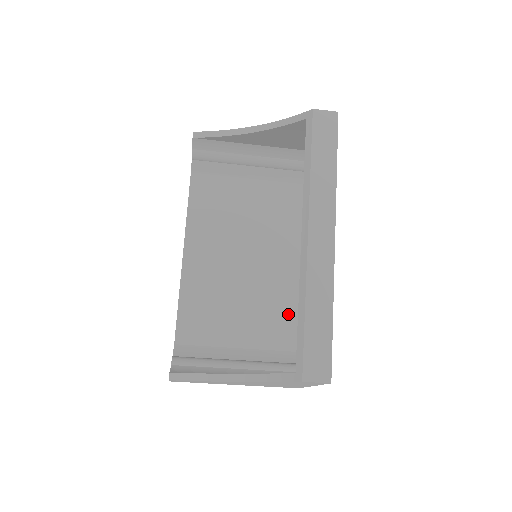
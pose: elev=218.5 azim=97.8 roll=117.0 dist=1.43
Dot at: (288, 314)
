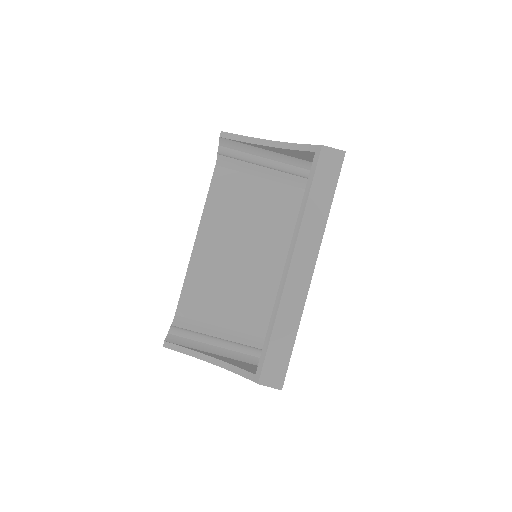
Dot at: occluded
